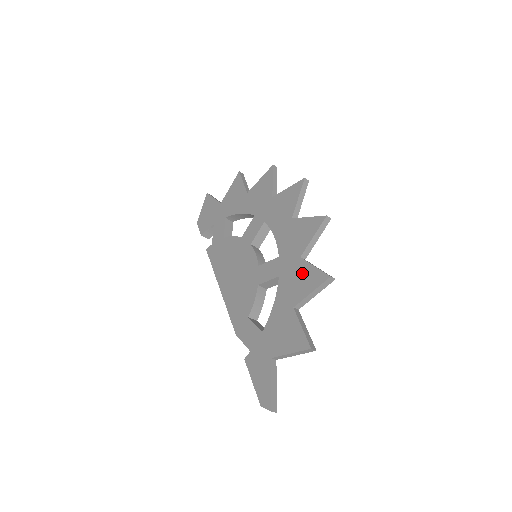
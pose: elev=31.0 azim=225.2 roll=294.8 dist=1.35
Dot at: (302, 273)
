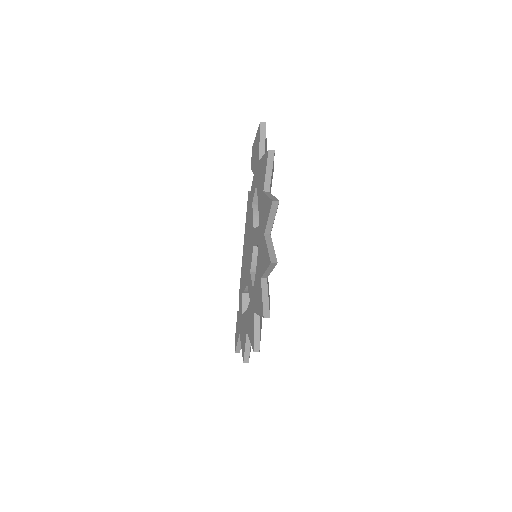
Dot at: (252, 323)
